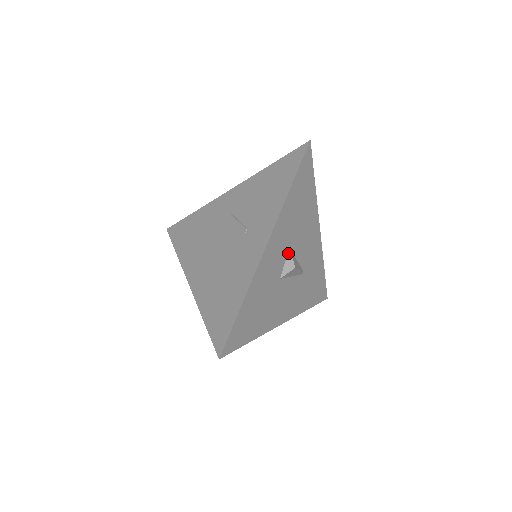
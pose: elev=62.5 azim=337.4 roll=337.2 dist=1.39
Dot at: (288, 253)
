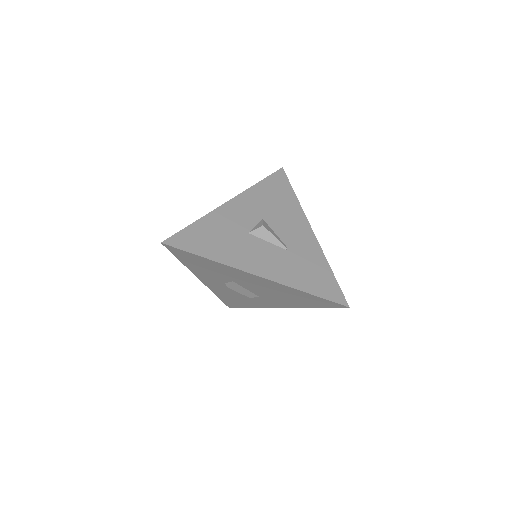
Dot at: (260, 221)
